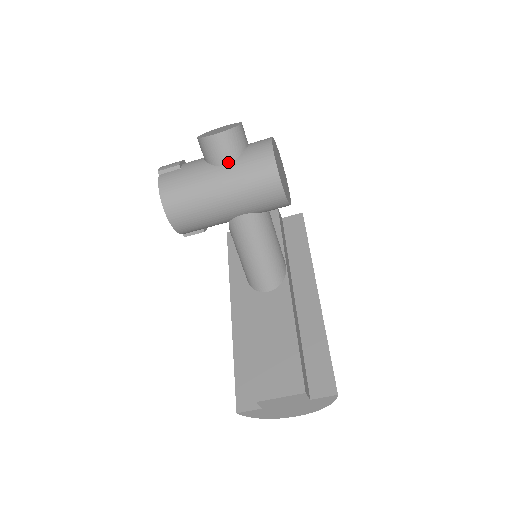
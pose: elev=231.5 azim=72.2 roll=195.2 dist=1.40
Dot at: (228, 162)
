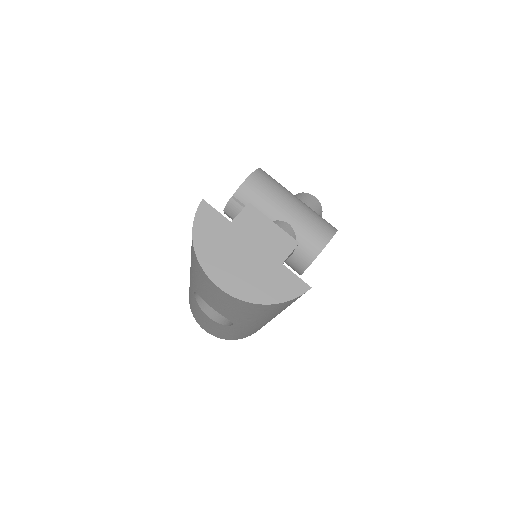
Dot at: occluded
